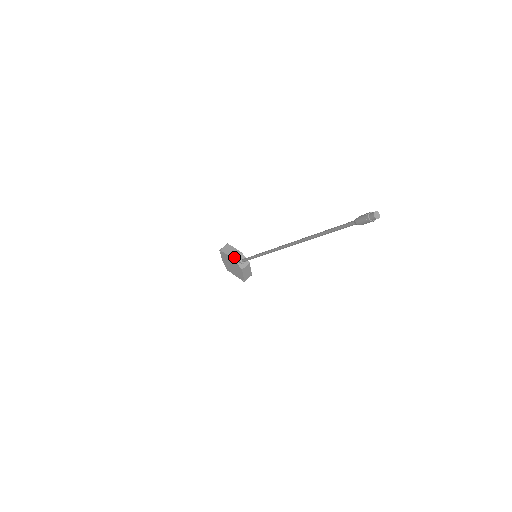
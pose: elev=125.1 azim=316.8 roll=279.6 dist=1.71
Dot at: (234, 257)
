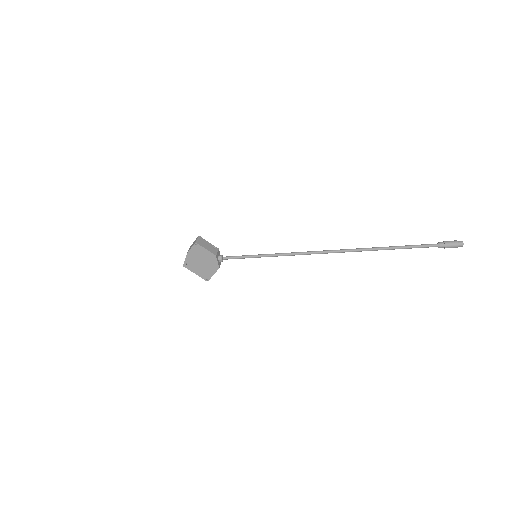
Dot at: (215, 253)
